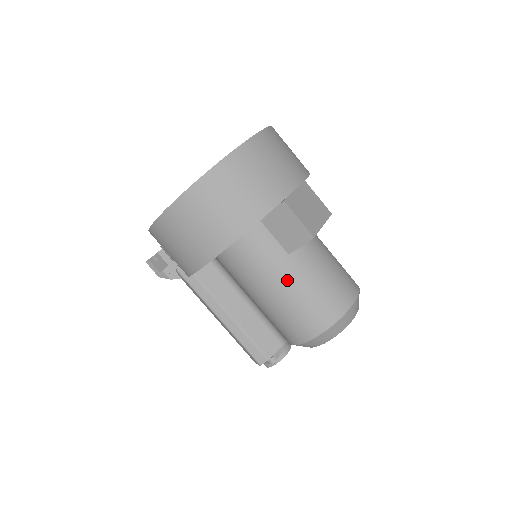
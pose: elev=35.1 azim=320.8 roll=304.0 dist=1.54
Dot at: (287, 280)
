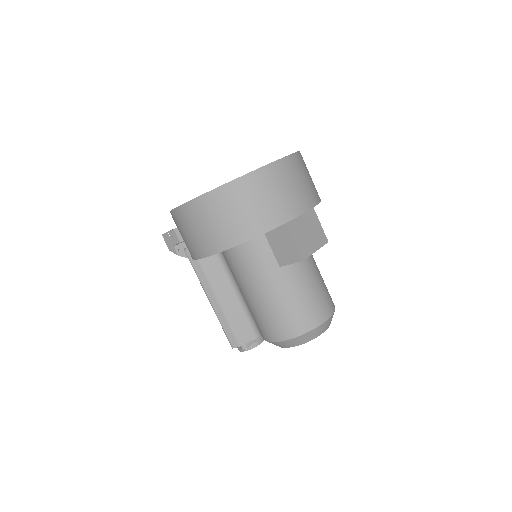
Dot at: (272, 288)
